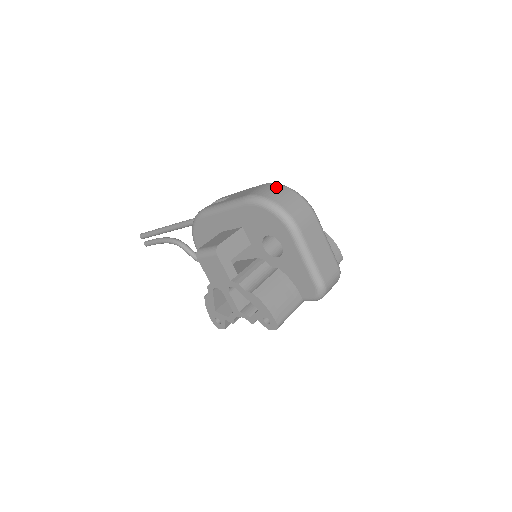
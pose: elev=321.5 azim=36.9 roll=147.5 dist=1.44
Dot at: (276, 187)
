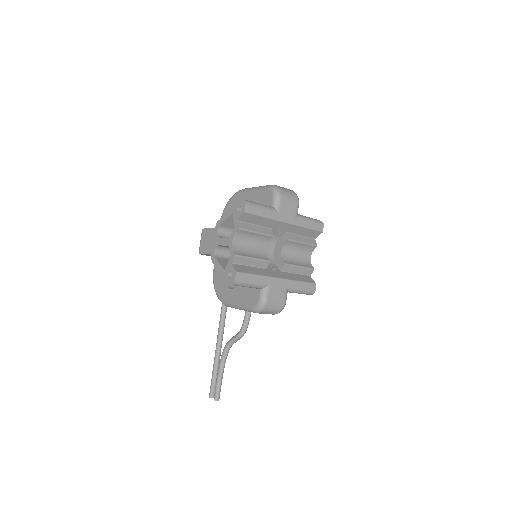
Dot at: occluded
